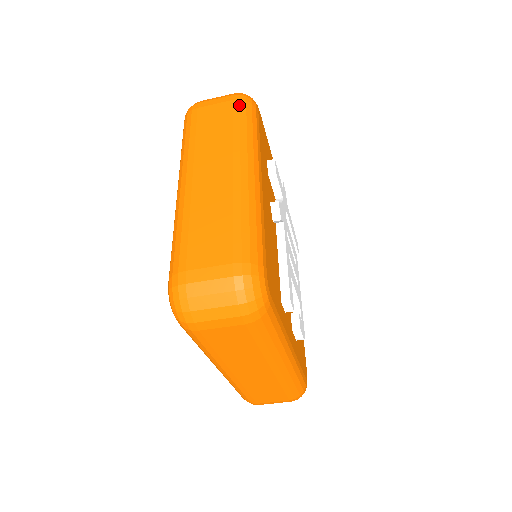
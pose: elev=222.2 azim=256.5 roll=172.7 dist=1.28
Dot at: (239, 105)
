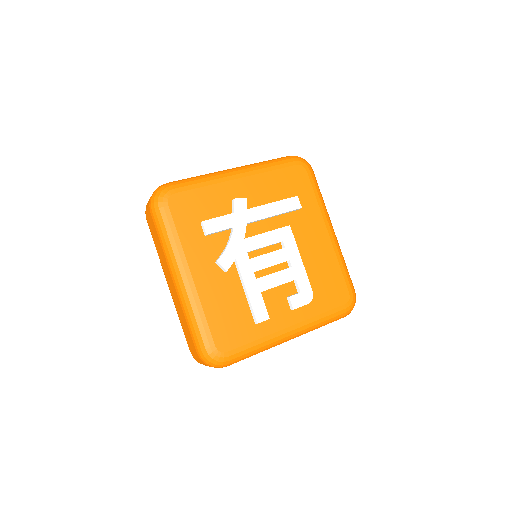
Dot at: (154, 218)
